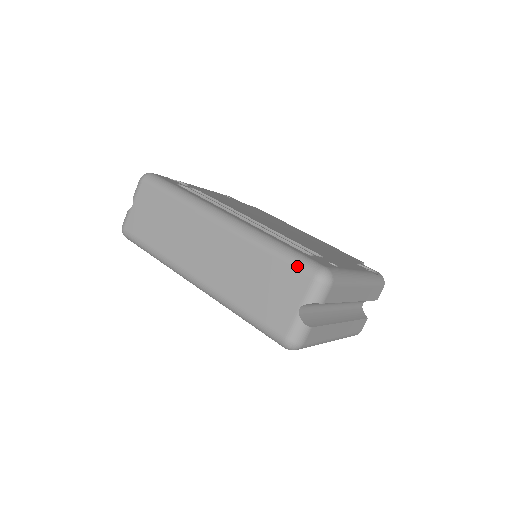
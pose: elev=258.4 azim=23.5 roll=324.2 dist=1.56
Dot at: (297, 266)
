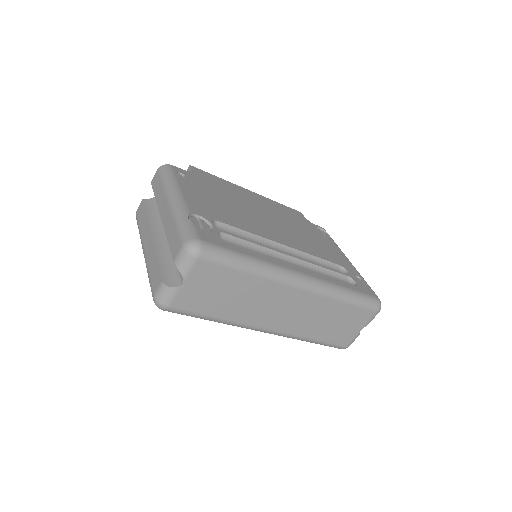
Dot at: (367, 307)
